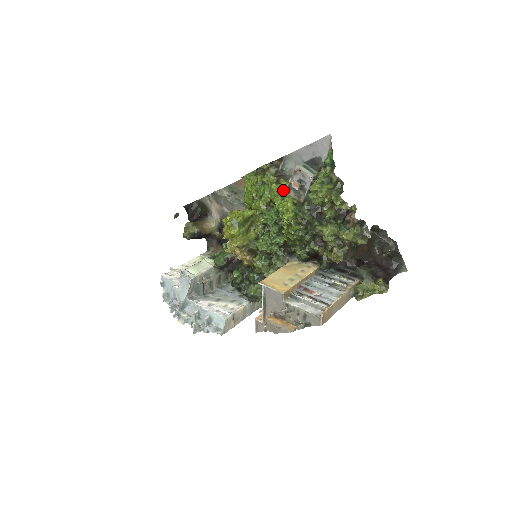
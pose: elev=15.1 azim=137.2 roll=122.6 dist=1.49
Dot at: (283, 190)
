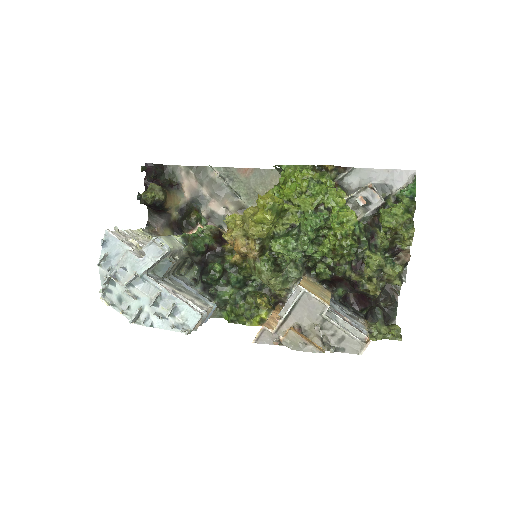
Dot at: (345, 199)
